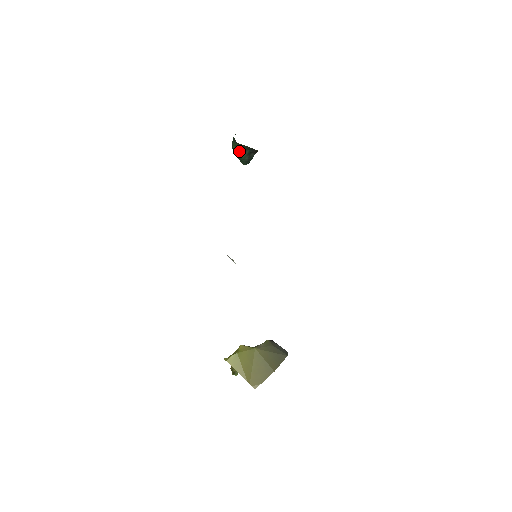
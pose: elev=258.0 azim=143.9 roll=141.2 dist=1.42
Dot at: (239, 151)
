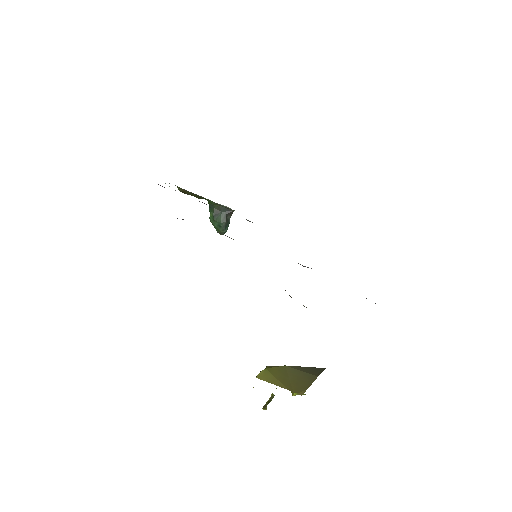
Dot at: (216, 216)
